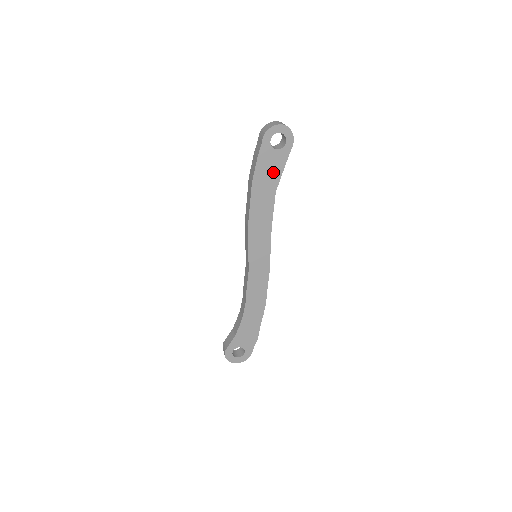
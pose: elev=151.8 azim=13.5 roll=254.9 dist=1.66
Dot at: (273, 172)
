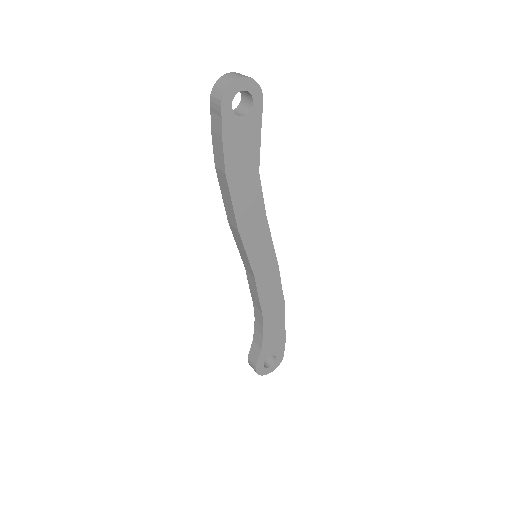
Dot at: (248, 148)
